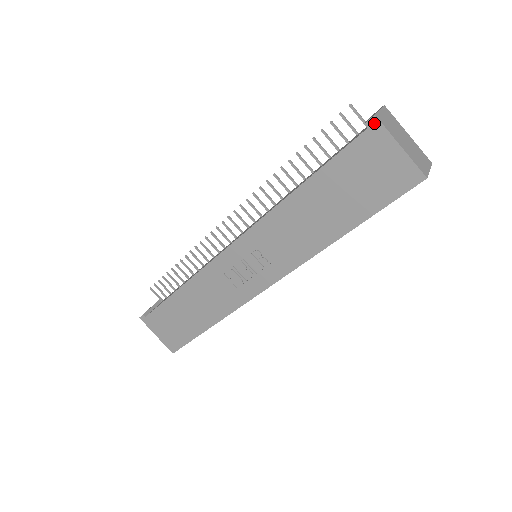
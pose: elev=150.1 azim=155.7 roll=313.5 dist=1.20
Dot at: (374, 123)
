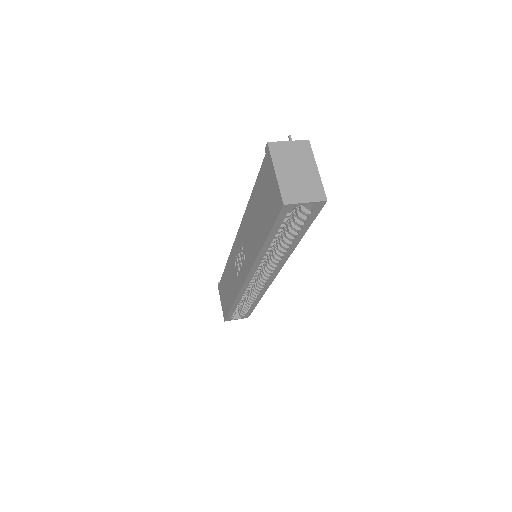
Dot at: (267, 149)
